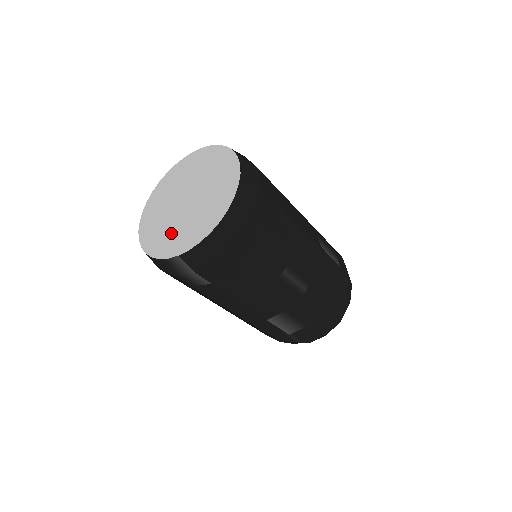
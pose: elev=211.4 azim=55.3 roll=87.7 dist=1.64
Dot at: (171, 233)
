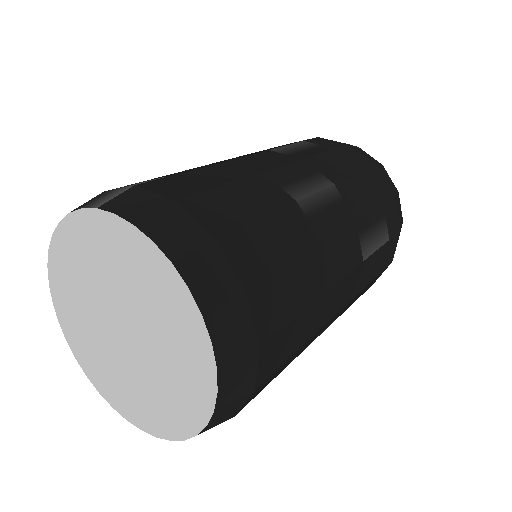
Dot at: (116, 379)
